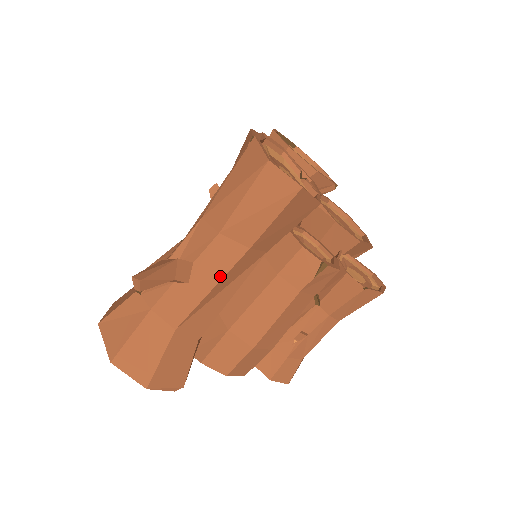
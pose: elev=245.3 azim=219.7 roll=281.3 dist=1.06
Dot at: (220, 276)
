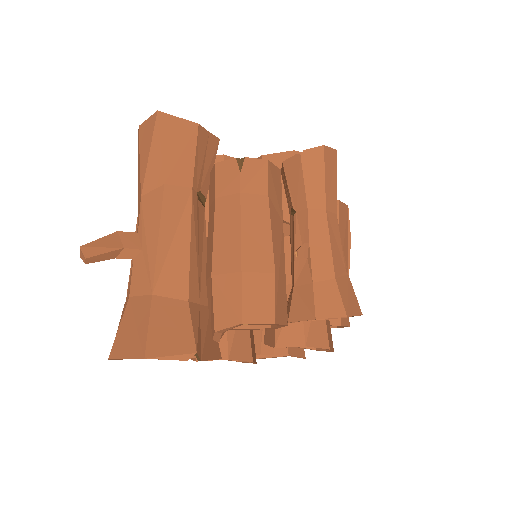
Dot at: (158, 222)
